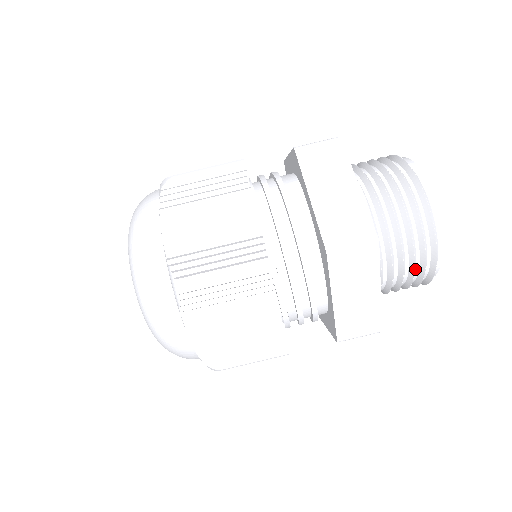
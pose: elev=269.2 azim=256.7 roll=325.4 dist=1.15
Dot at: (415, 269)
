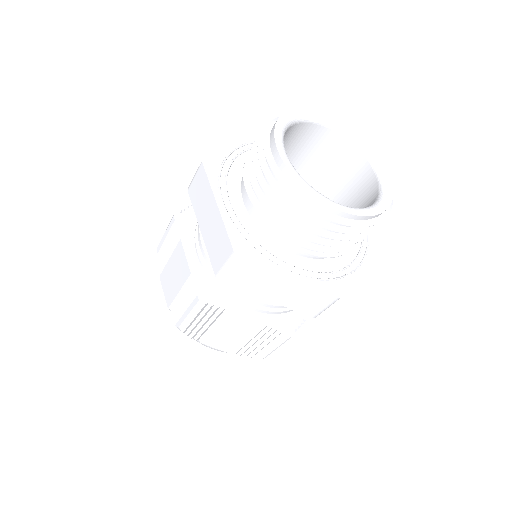
Dot at: occluded
